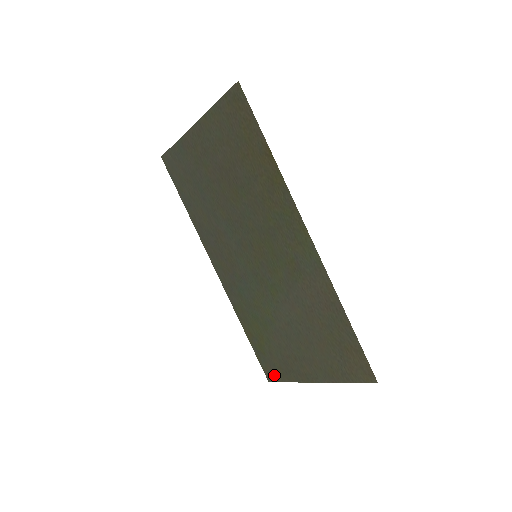
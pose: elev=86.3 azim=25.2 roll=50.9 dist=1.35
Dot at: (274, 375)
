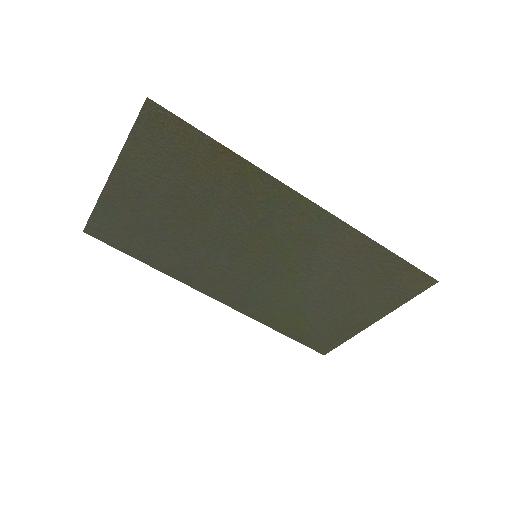
Dot at: (327, 346)
